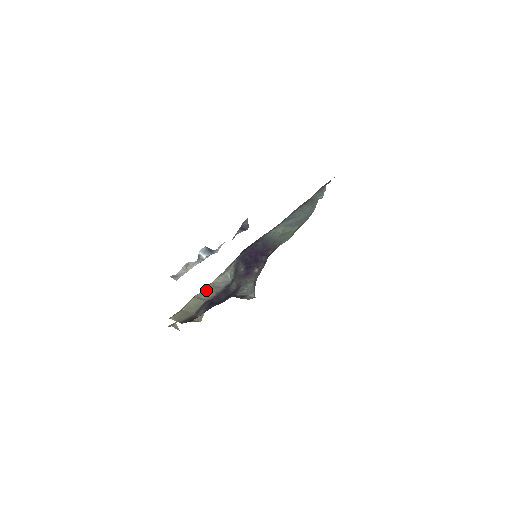
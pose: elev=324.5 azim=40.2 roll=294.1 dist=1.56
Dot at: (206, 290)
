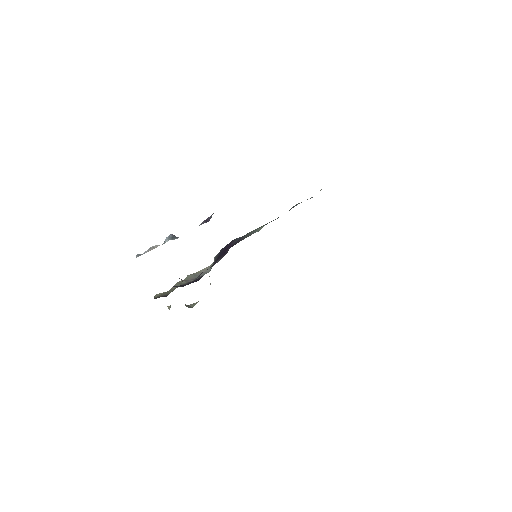
Dot at: (188, 277)
